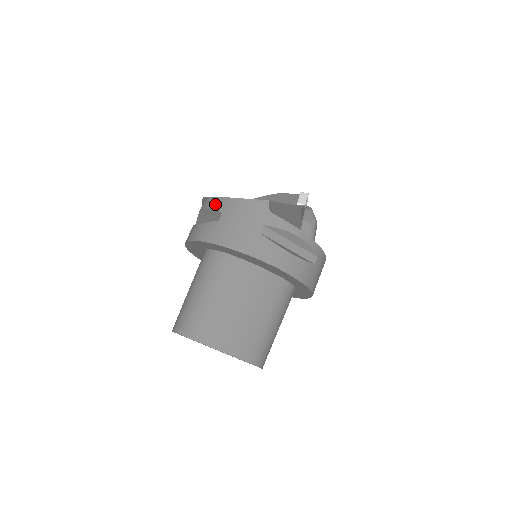
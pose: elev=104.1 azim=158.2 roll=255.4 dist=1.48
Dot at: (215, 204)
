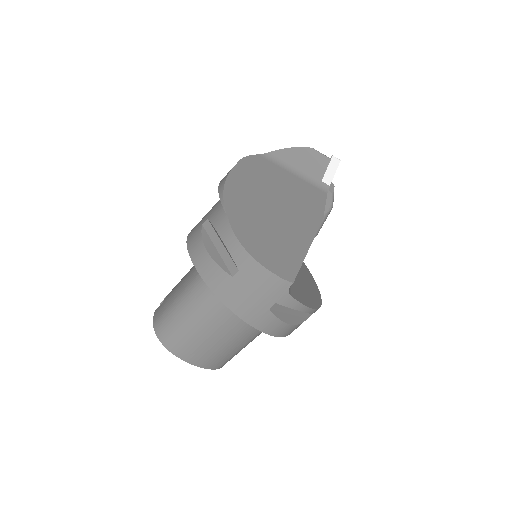
Dot at: (235, 251)
